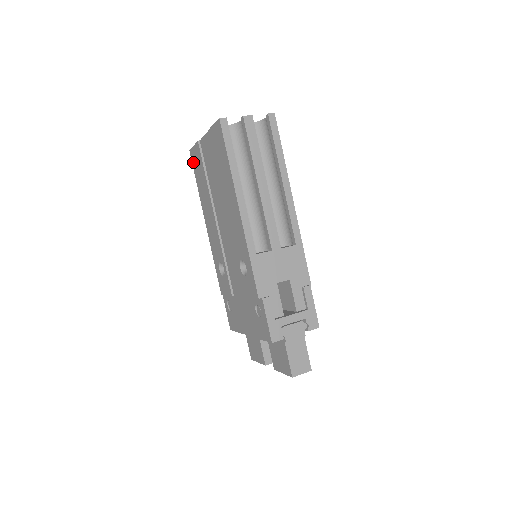
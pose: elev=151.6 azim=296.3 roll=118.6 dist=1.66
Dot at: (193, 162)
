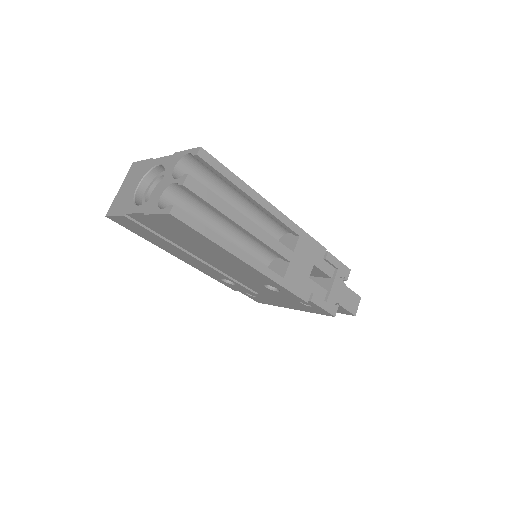
Dot at: (122, 225)
